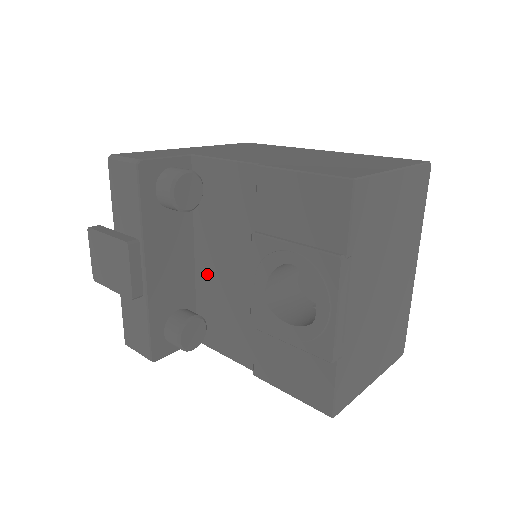
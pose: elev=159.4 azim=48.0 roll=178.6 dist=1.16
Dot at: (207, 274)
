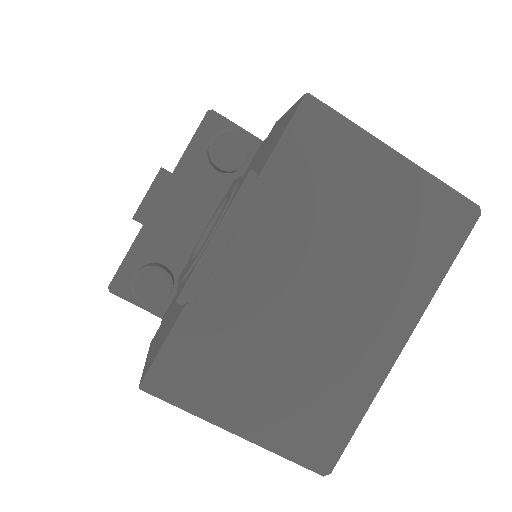
Dot at: occluded
